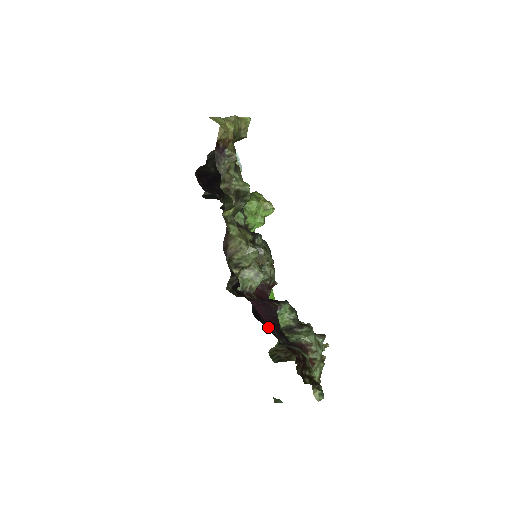
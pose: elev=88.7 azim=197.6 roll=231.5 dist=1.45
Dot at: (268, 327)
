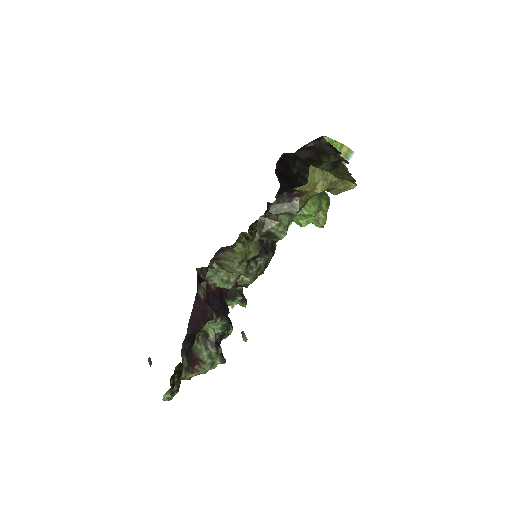
Dot at: occluded
